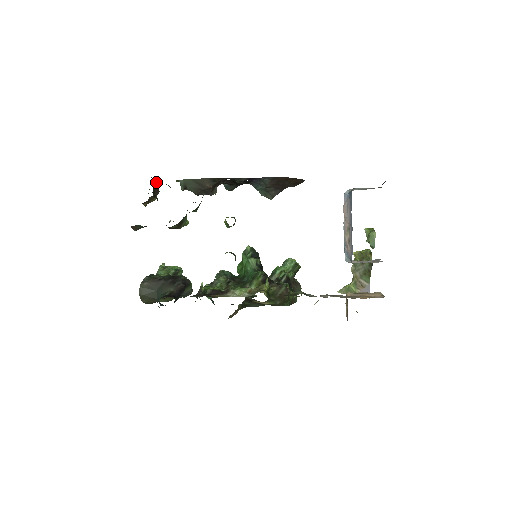
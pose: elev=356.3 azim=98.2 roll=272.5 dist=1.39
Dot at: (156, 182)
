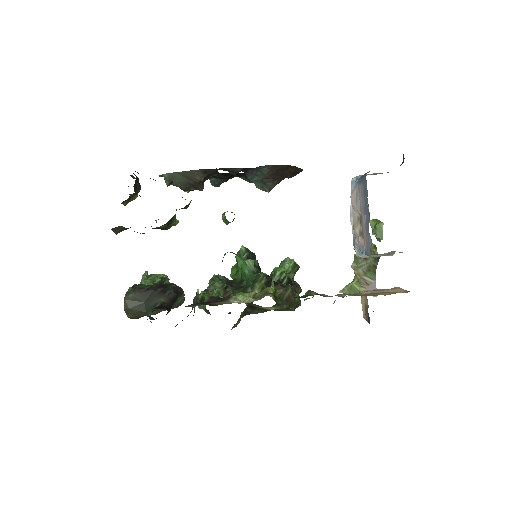
Dot at: (137, 177)
